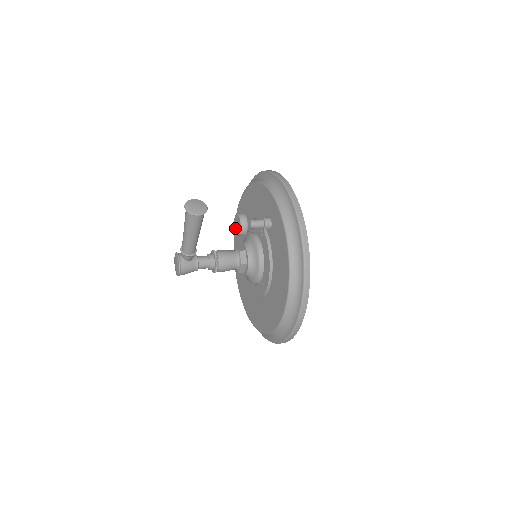
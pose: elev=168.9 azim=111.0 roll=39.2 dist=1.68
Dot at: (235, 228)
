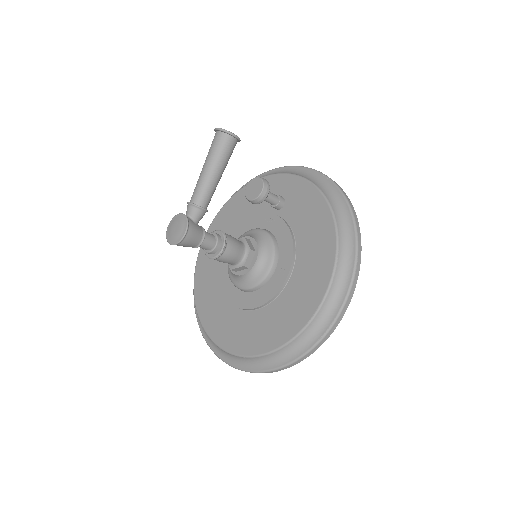
Dot at: (249, 195)
